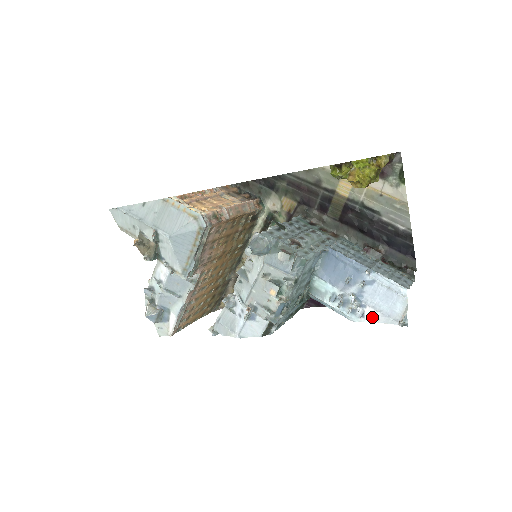
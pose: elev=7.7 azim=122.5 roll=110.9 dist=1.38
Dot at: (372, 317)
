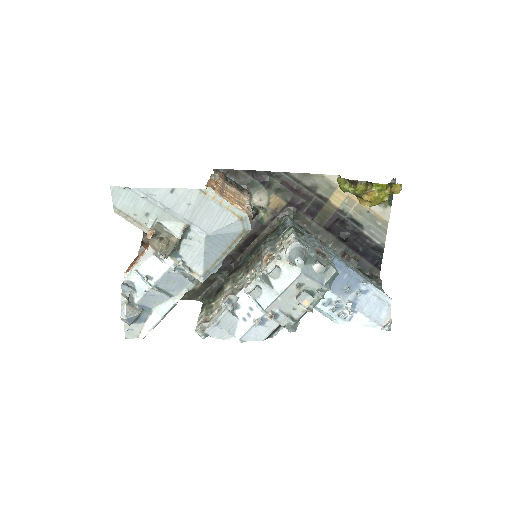
Dot at: (358, 321)
